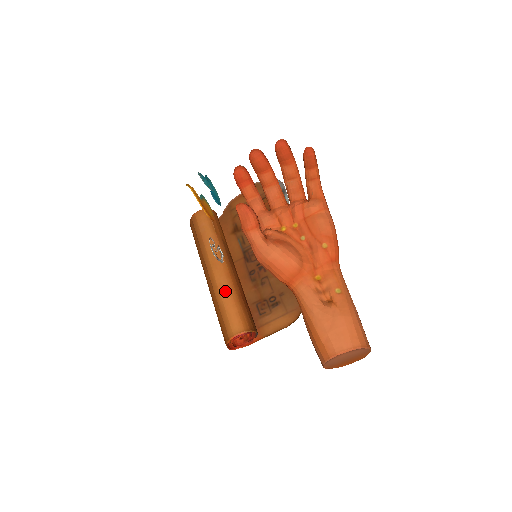
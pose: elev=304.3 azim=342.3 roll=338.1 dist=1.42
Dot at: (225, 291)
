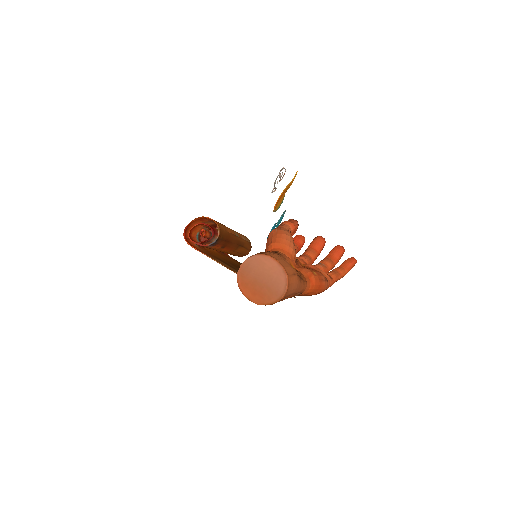
Dot at: occluded
